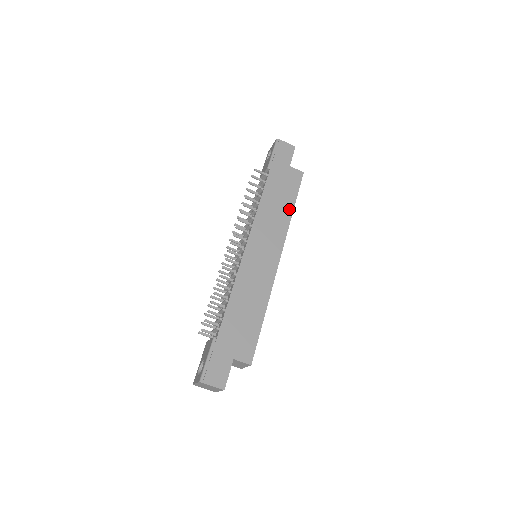
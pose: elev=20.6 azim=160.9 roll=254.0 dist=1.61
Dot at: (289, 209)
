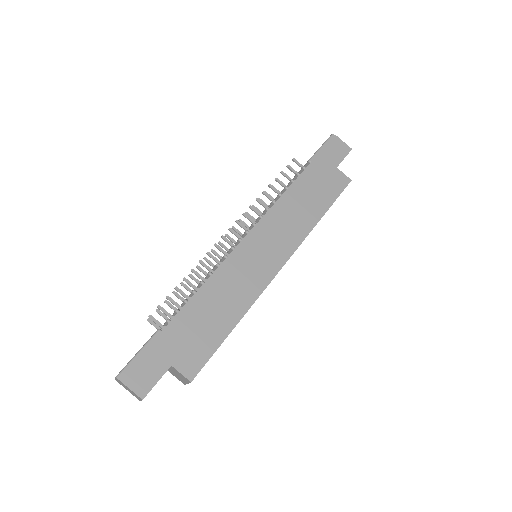
Dot at: (317, 214)
